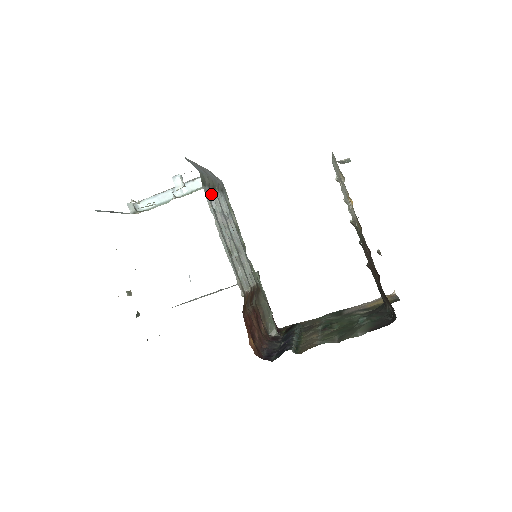
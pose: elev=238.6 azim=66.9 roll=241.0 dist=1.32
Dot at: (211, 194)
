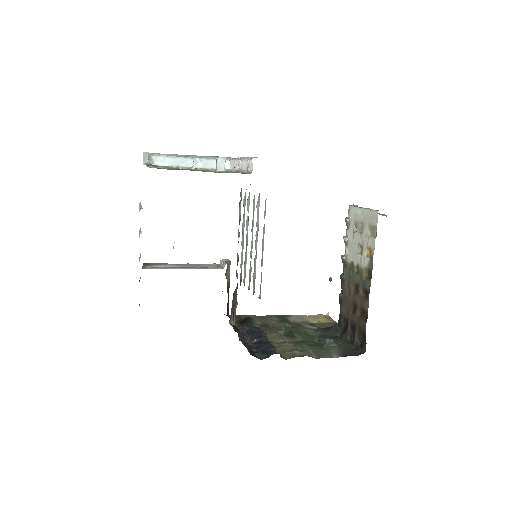
Dot at: (259, 195)
